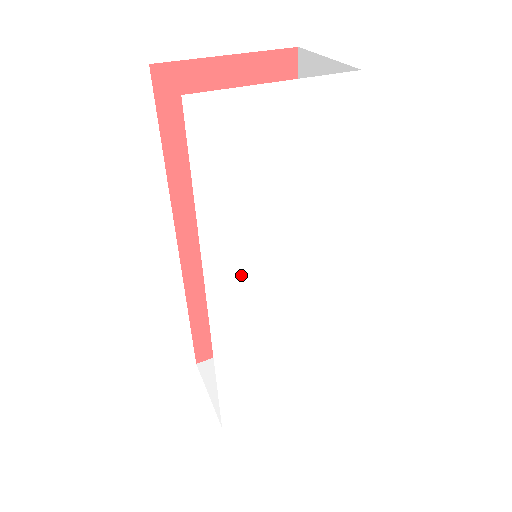
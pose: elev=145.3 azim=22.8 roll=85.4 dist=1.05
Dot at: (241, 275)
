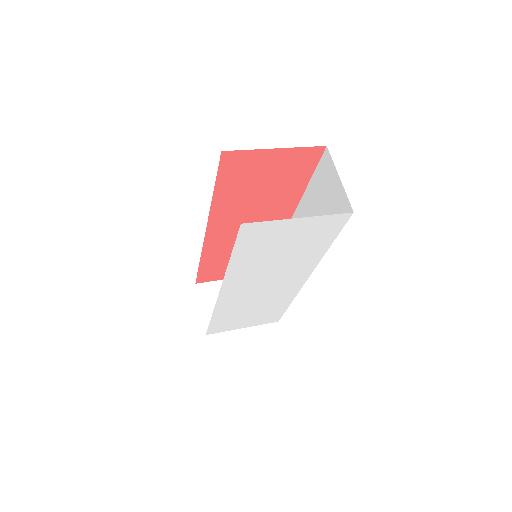
Dot at: (244, 282)
